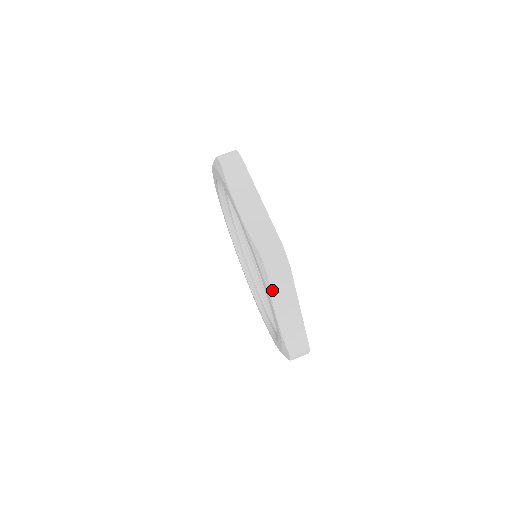
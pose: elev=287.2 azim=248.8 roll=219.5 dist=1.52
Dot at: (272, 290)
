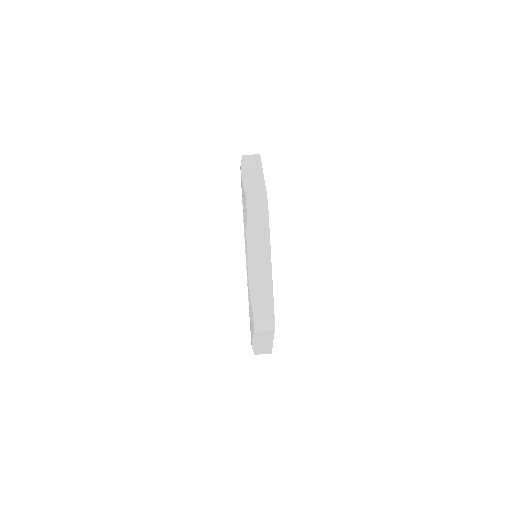
Dot at: (254, 336)
